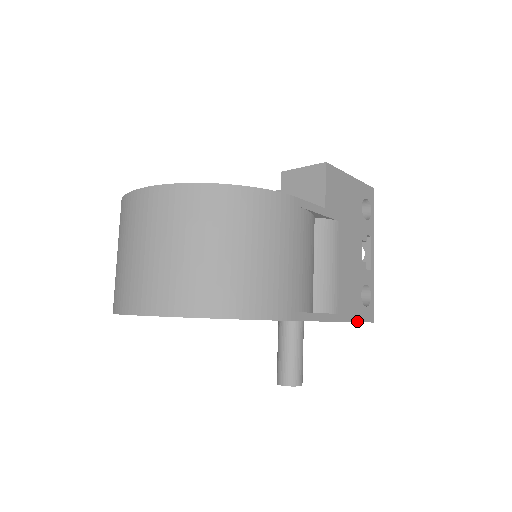
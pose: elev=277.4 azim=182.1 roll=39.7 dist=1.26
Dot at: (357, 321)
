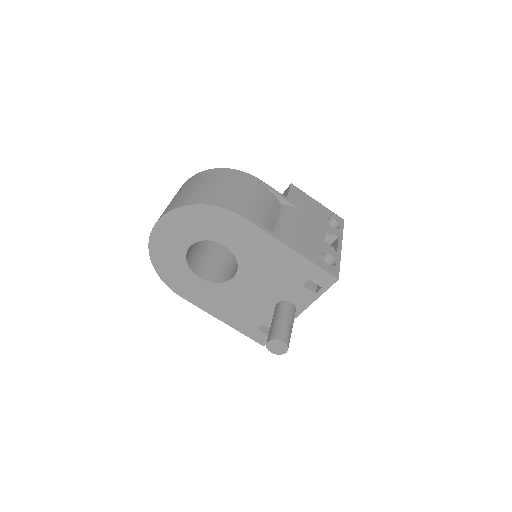
Dot at: (315, 264)
